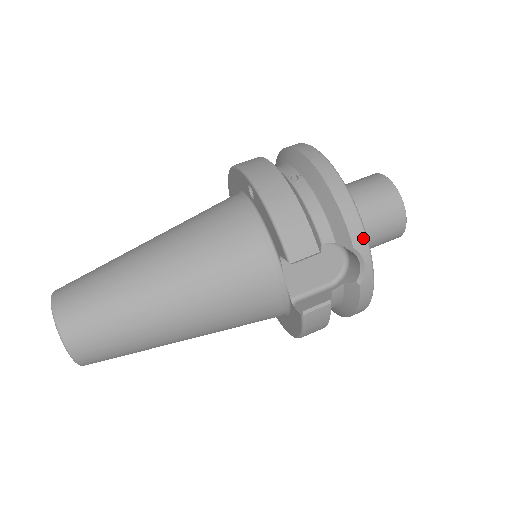
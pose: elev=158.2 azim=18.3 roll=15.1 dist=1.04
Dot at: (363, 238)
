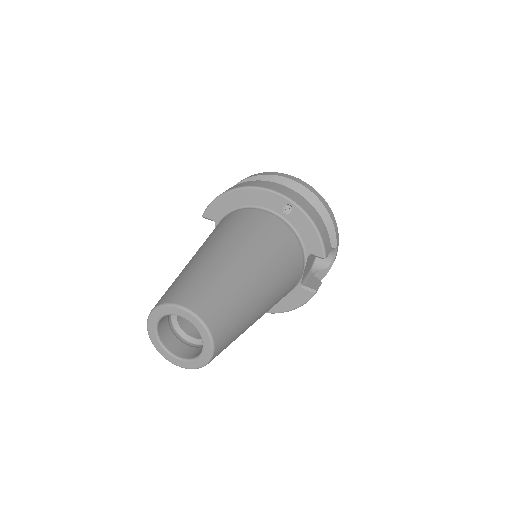
Dot at: (338, 240)
